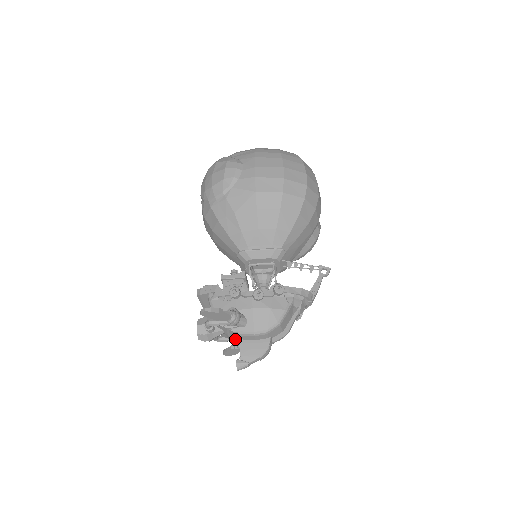
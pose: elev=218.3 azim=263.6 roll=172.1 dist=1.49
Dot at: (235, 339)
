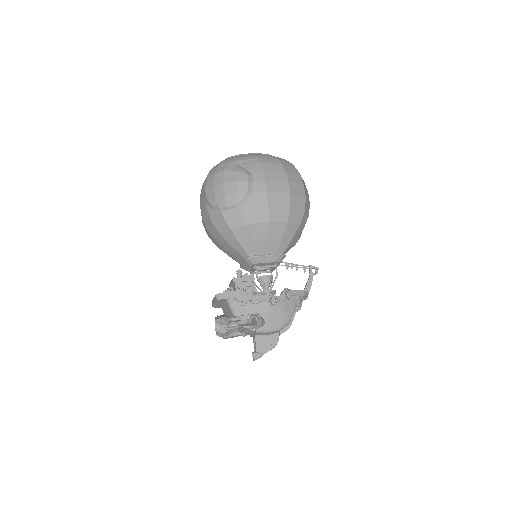
Dot at: (247, 333)
